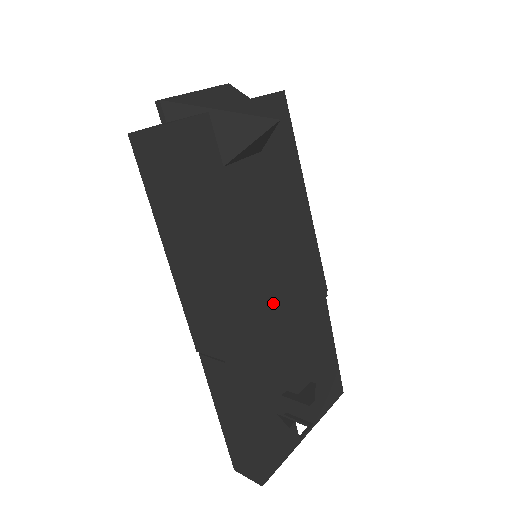
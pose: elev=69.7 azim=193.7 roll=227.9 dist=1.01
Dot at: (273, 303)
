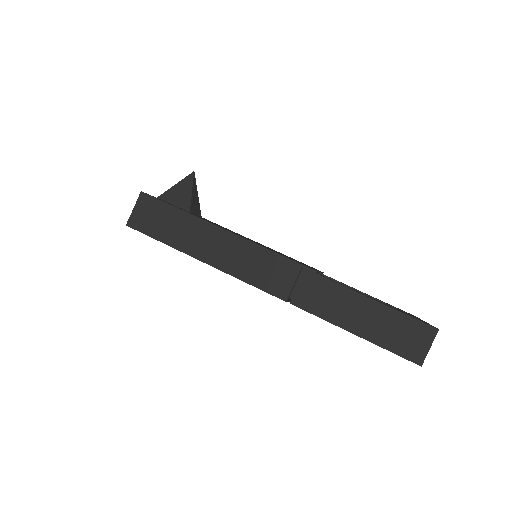
Dot at: occluded
